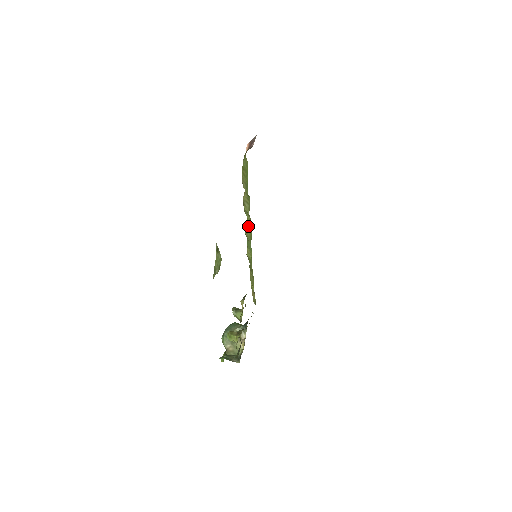
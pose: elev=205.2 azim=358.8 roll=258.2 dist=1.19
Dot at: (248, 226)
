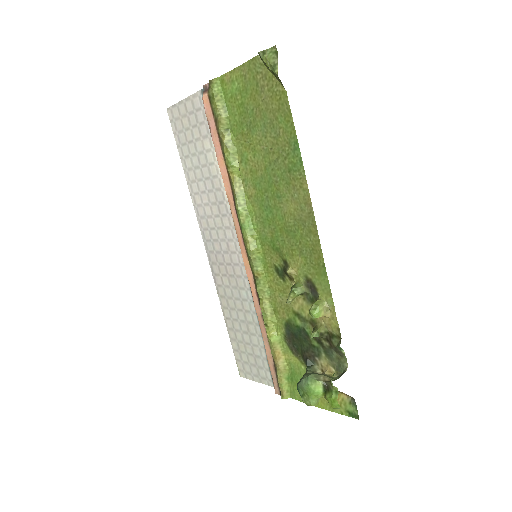
Dot at: (238, 189)
